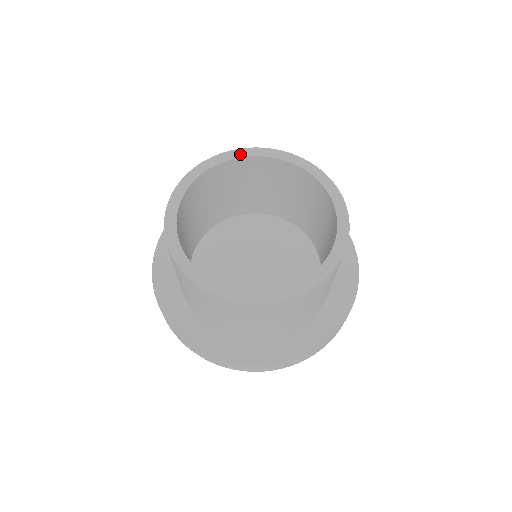
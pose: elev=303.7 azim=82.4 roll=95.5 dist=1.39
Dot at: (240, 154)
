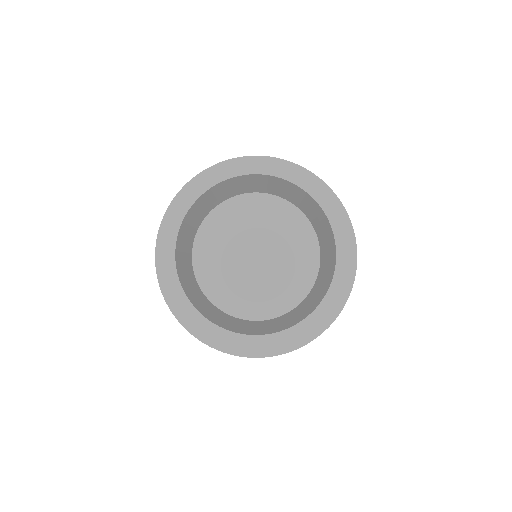
Dot at: (281, 173)
